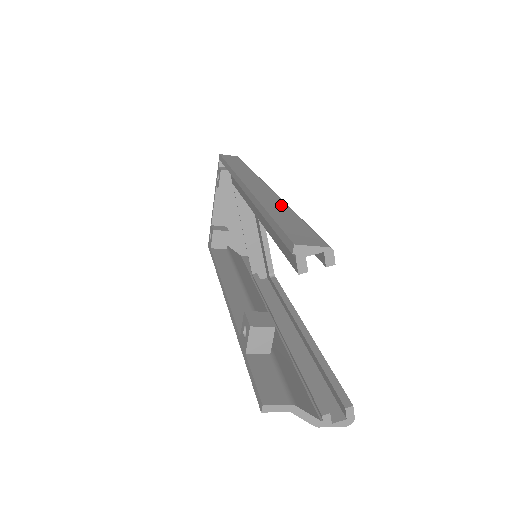
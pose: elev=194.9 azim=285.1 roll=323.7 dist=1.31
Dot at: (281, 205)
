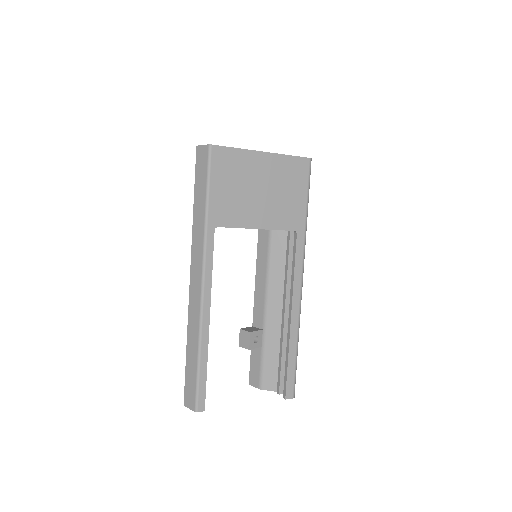
Dot at: (195, 338)
